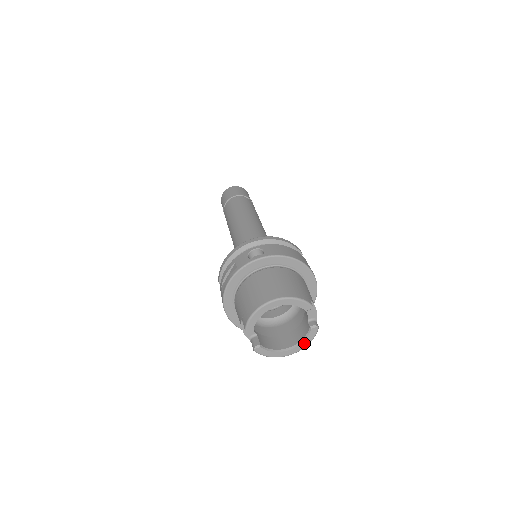
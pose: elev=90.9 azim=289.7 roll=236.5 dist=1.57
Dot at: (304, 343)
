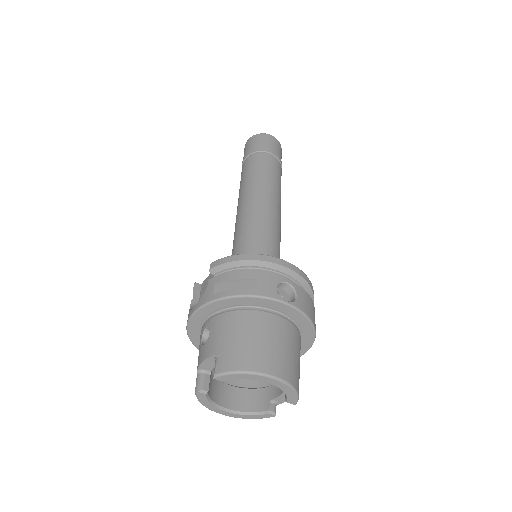
Dot at: (246, 416)
